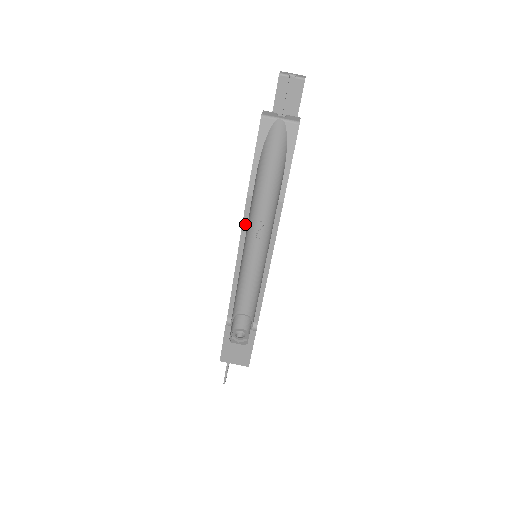
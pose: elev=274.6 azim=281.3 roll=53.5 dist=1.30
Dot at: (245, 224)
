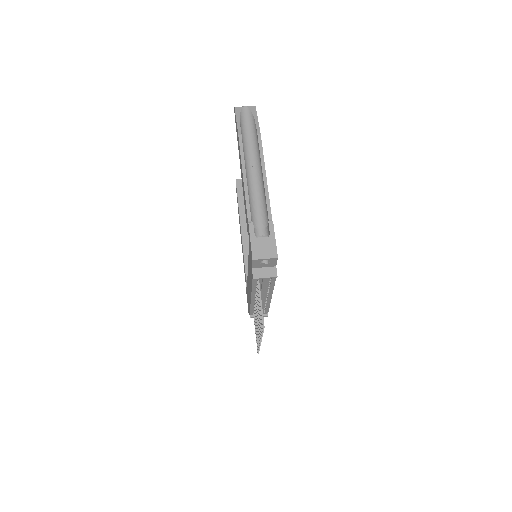
Dot at: (242, 151)
